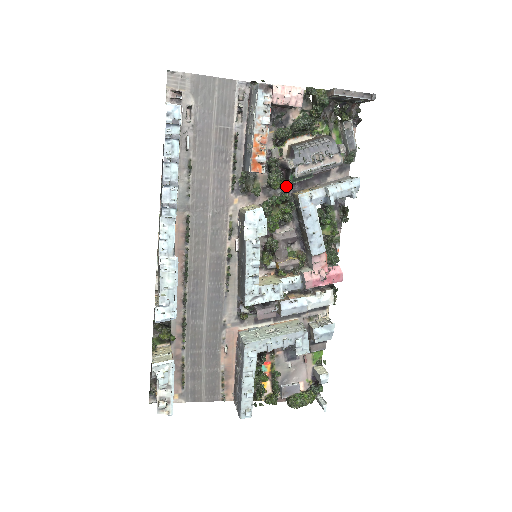
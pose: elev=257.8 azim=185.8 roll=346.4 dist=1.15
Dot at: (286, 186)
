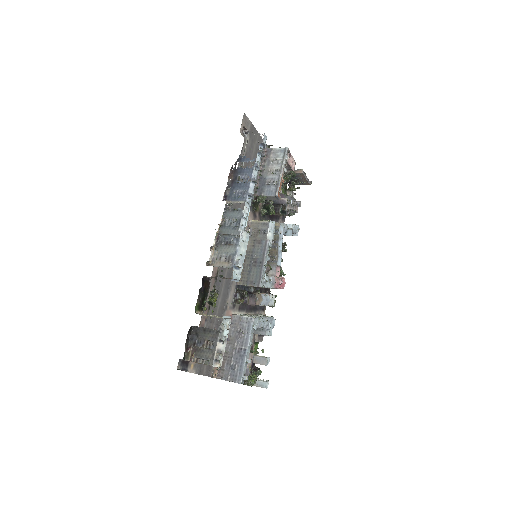
Dot at: (266, 217)
